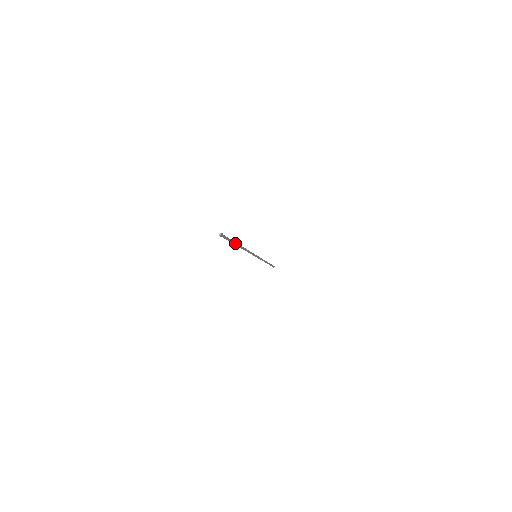
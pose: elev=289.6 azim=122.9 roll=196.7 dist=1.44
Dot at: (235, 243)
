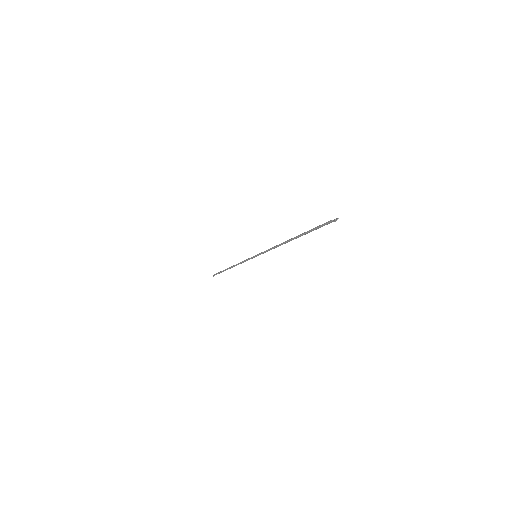
Dot at: occluded
